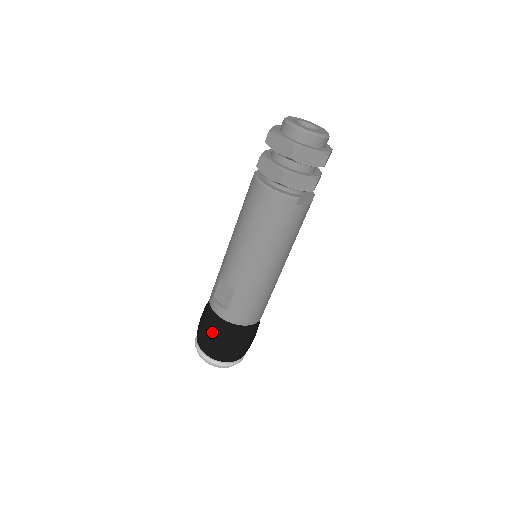
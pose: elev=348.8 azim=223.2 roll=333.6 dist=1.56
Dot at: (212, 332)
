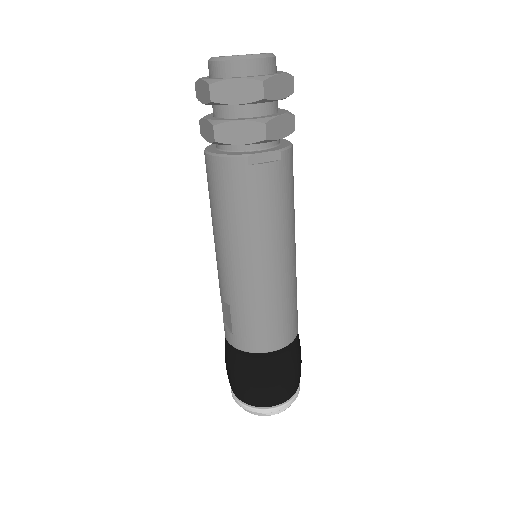
Dot at: (230, 366)
